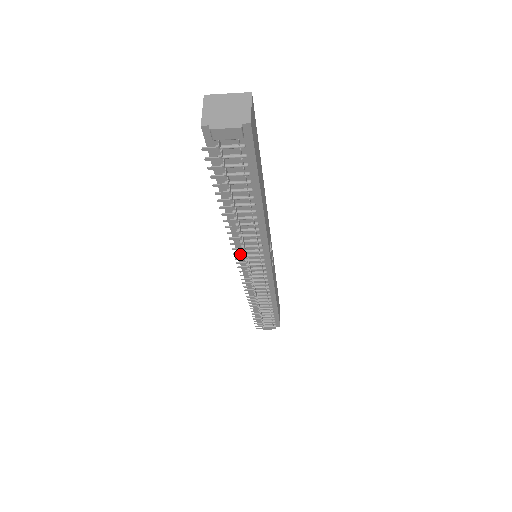
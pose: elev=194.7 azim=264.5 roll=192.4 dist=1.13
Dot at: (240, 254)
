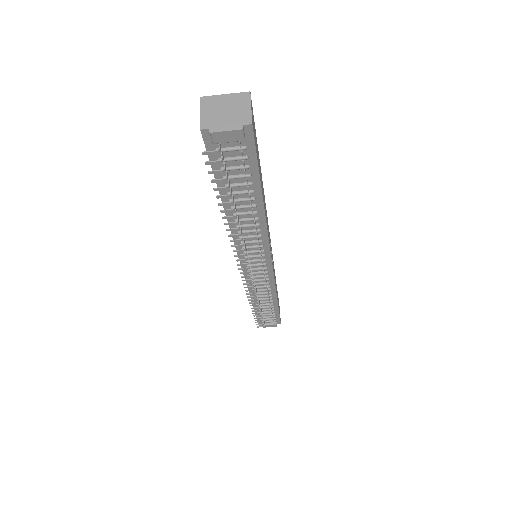
Dot at: (241, 256)
